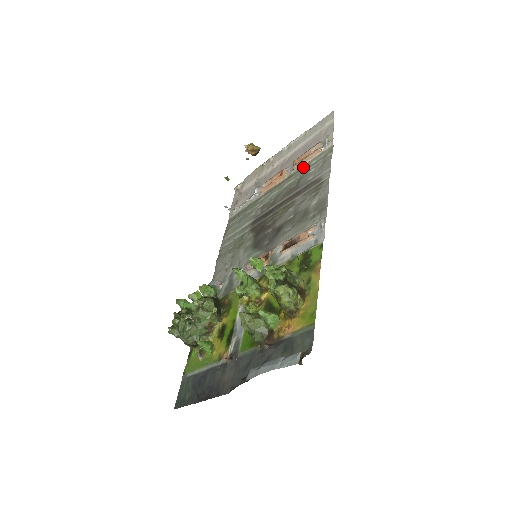
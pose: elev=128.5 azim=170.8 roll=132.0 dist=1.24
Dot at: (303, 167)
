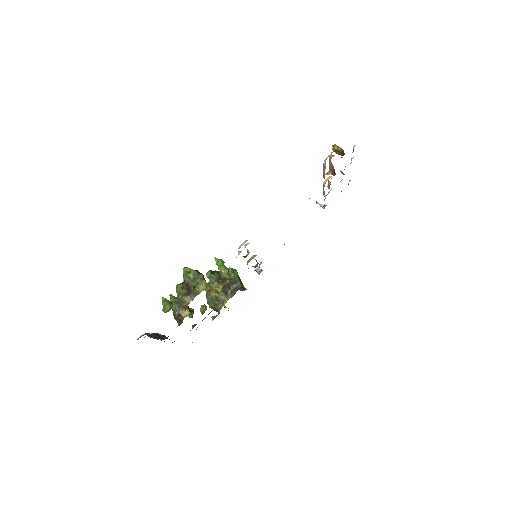
Dot at: occluded
